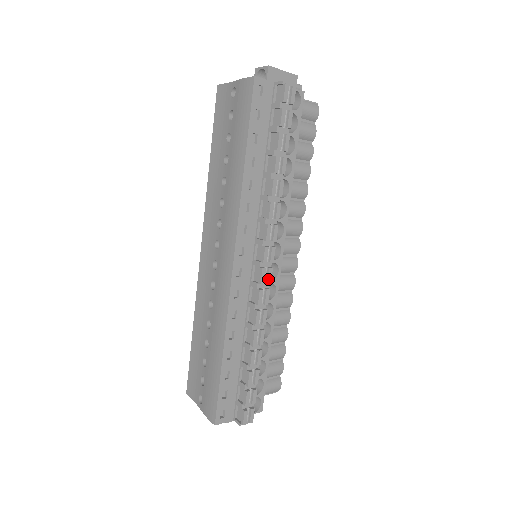
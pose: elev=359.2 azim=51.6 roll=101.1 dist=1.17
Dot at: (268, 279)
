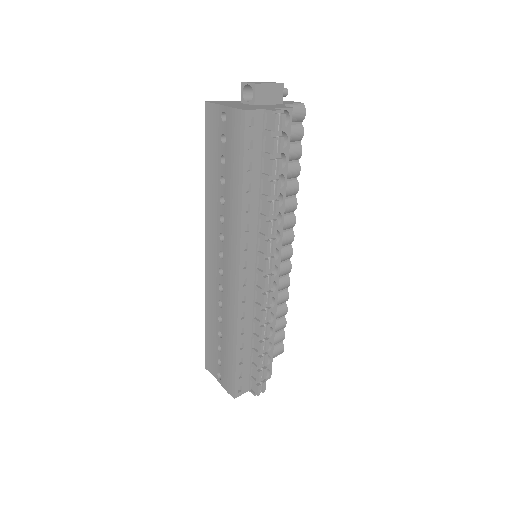
Dot at: (270, 284)
